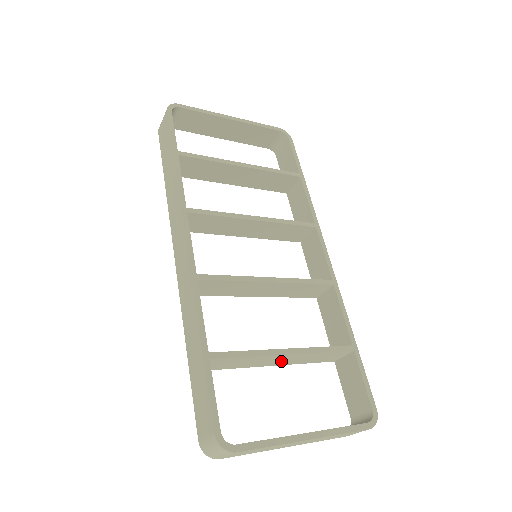
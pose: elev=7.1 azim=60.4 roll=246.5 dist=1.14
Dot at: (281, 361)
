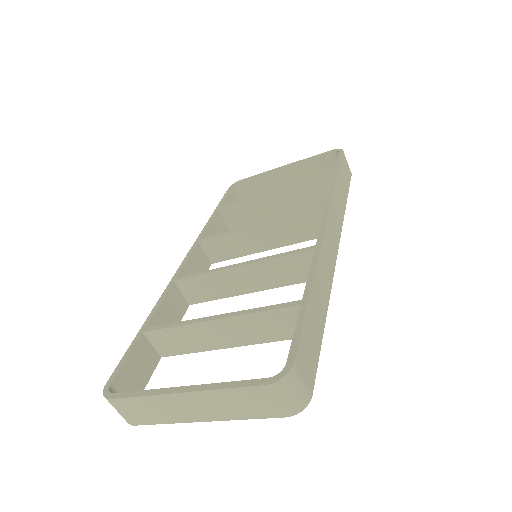
Dot at: (229, 336)
